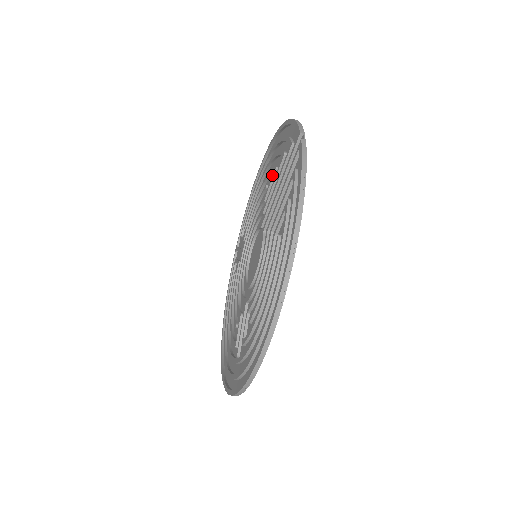
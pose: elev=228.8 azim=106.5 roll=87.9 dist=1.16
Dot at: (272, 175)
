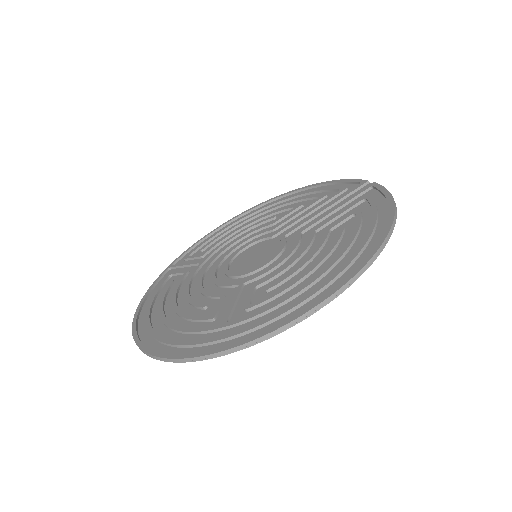
Dot at: (294, 208)
